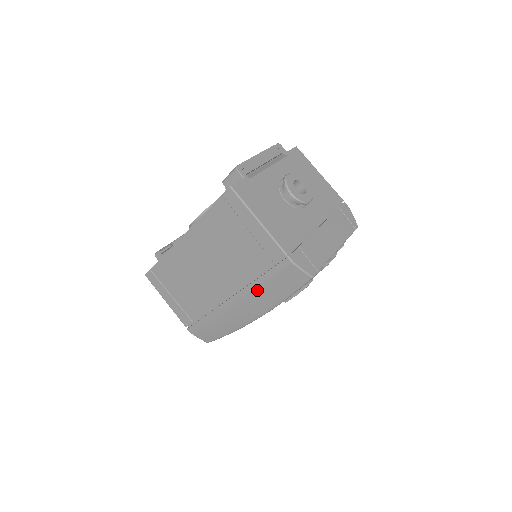
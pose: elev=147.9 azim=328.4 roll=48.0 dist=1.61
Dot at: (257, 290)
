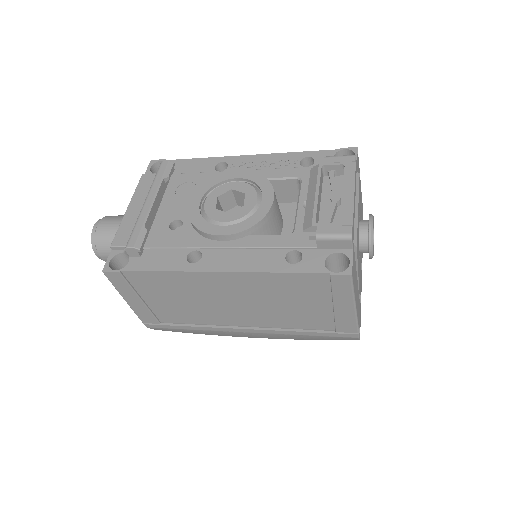
Dot at: (289, 335)
